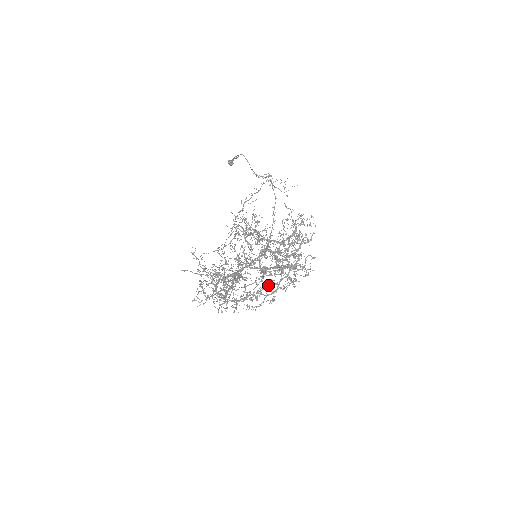
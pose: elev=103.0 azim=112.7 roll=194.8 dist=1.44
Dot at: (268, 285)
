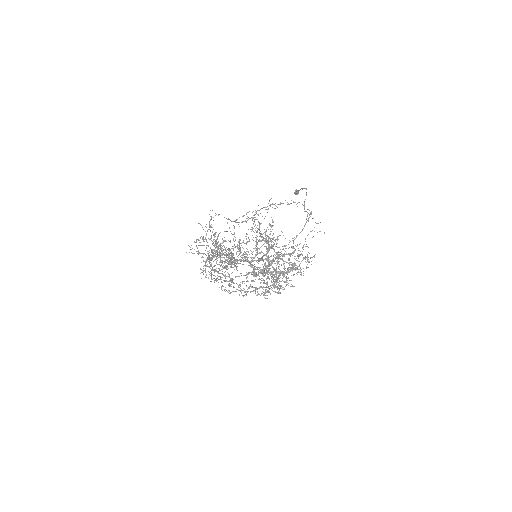
Dot at: (250, 285)
